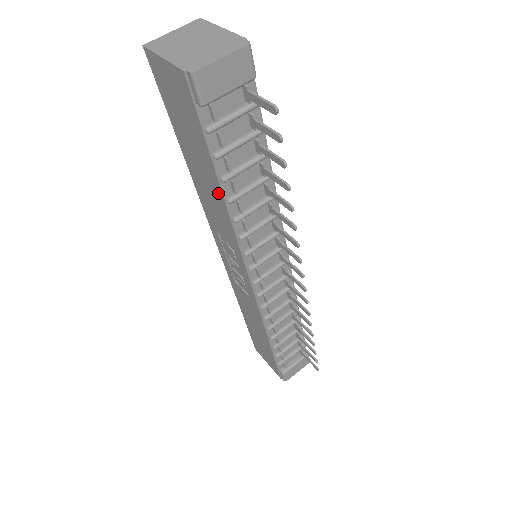
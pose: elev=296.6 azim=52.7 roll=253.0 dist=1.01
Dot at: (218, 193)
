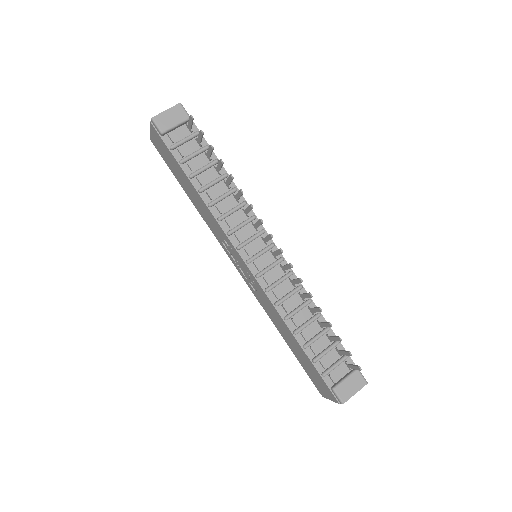
Dot at: (195, 192)
